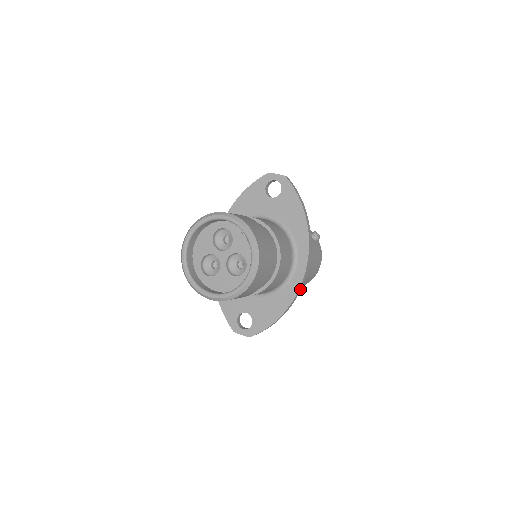
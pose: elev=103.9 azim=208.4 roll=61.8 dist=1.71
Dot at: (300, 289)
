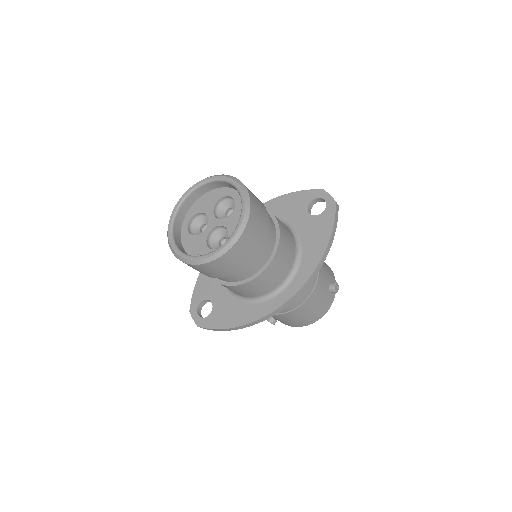
Dot at: (271, 315)
